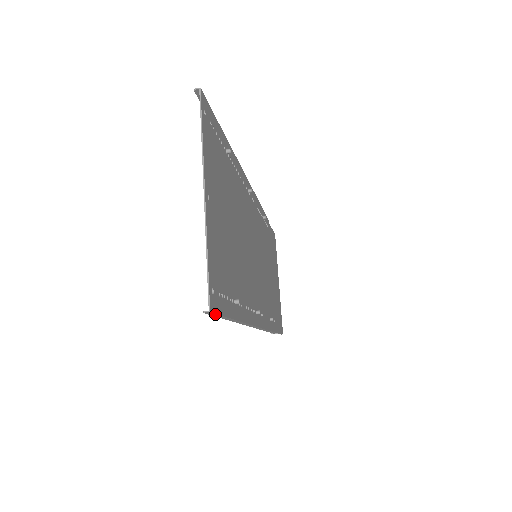
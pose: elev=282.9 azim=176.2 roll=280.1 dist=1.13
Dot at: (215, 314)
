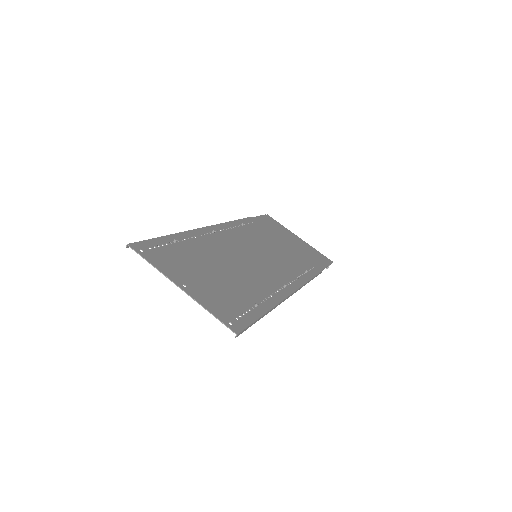
Dot at: (244, 330)
